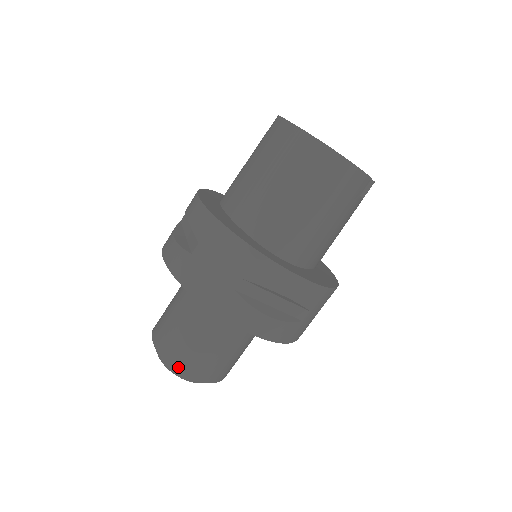
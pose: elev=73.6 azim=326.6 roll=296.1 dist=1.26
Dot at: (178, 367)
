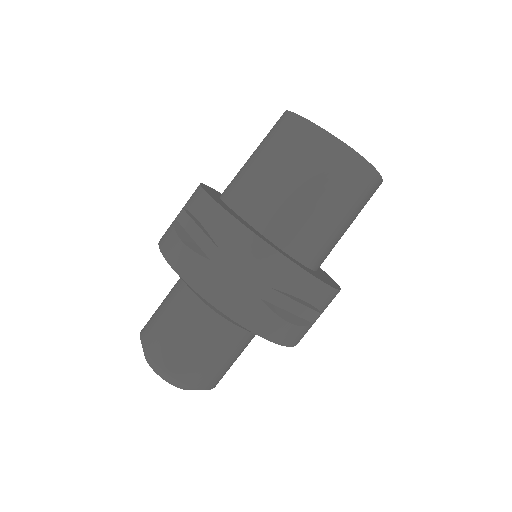
Dot at: (180, 378)
